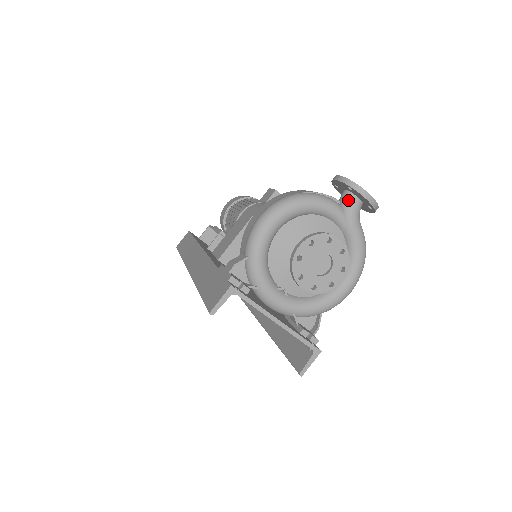
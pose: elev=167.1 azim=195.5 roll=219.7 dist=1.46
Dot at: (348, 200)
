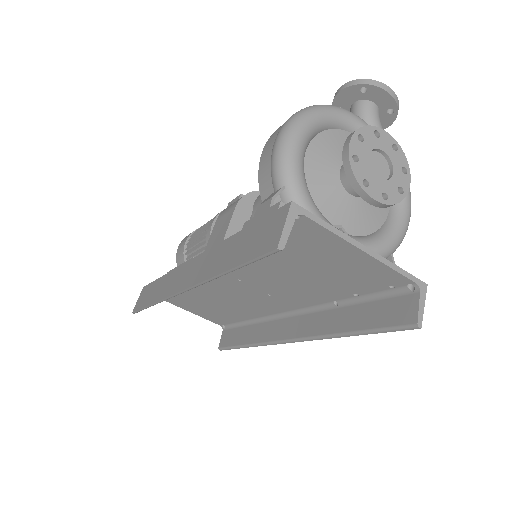
Dot at: (364, 108)
